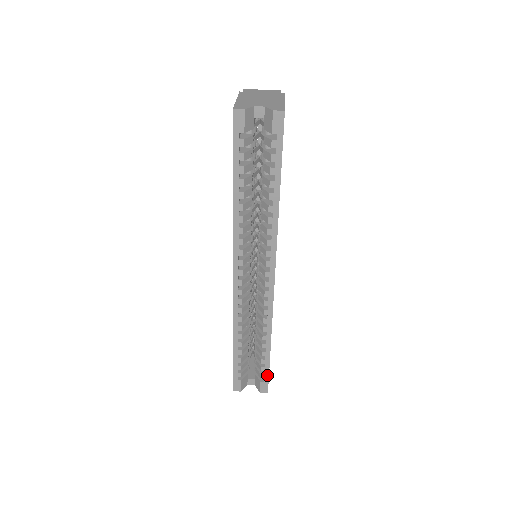
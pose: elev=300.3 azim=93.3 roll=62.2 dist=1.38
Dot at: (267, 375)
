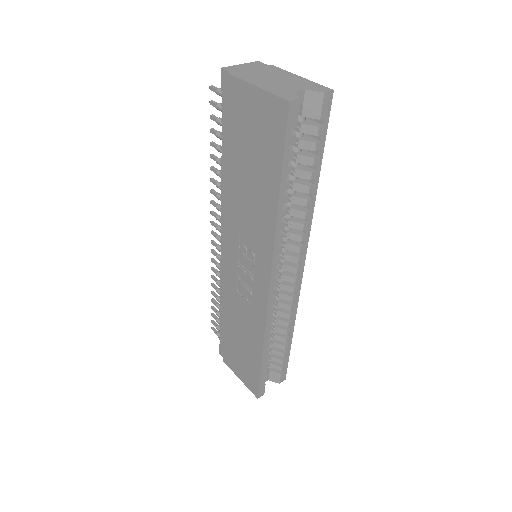
Dot at: (287, 364)
